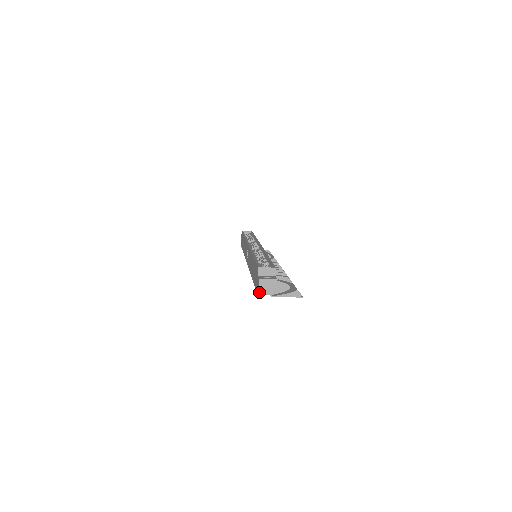
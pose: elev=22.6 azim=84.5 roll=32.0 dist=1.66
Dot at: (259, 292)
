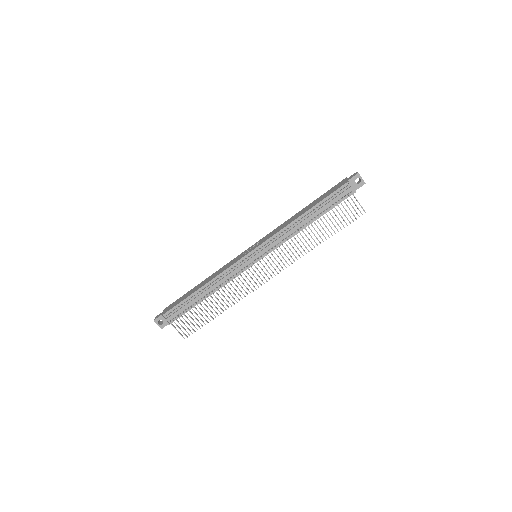
Dot at: (350, 182)
